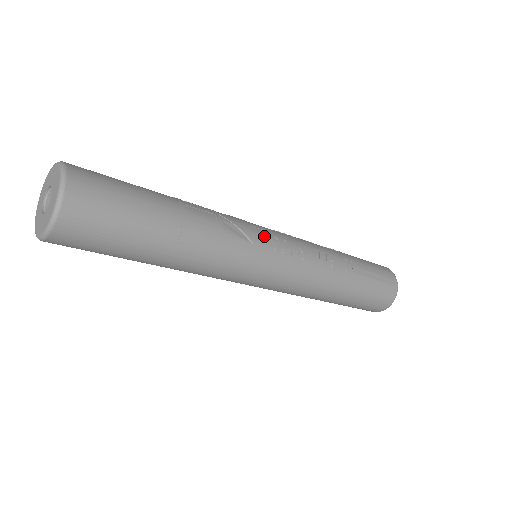
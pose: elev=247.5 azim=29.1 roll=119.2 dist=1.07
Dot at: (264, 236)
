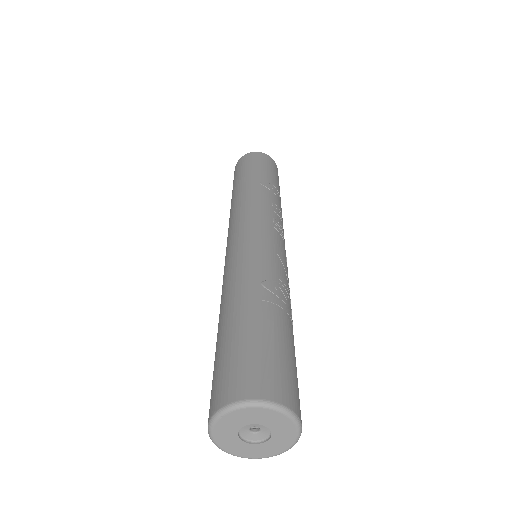
Dot at: occluded
